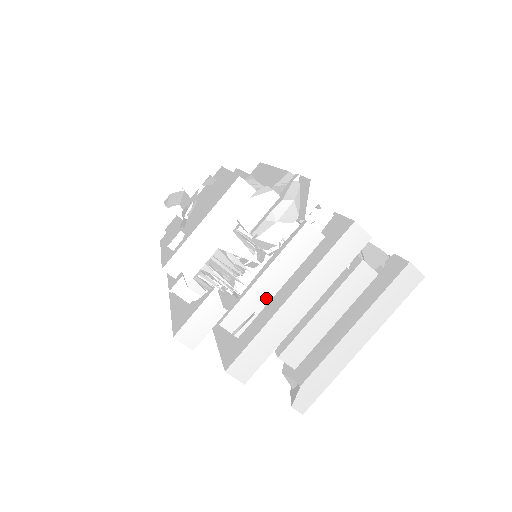
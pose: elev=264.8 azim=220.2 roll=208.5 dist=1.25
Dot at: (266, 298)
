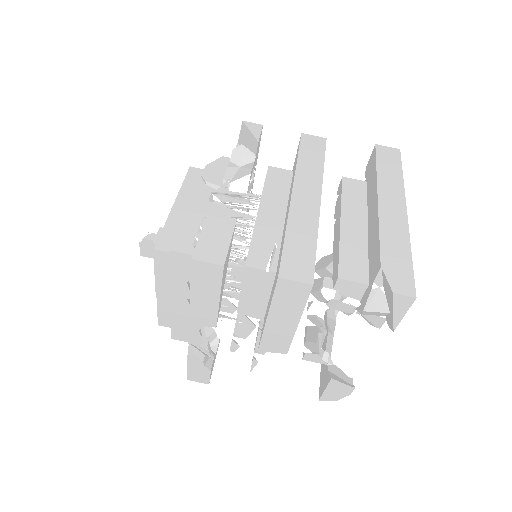
Dot at: (278, 228)
